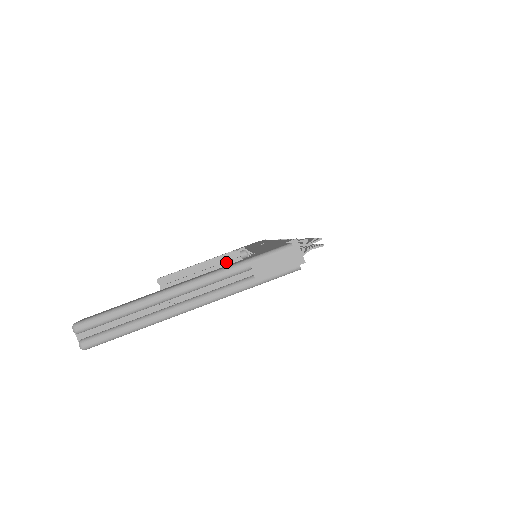
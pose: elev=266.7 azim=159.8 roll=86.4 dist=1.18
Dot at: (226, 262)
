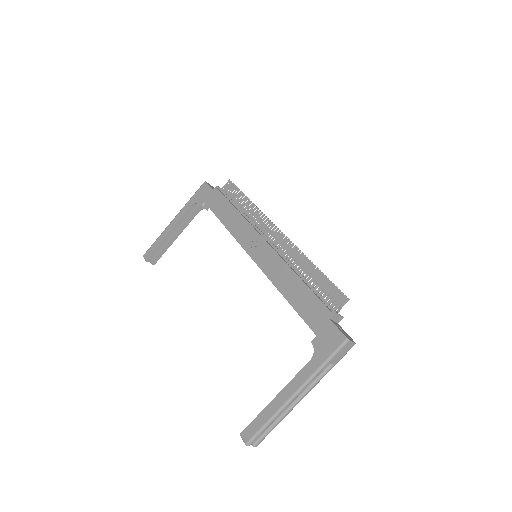
Dot at: (191, 215)
